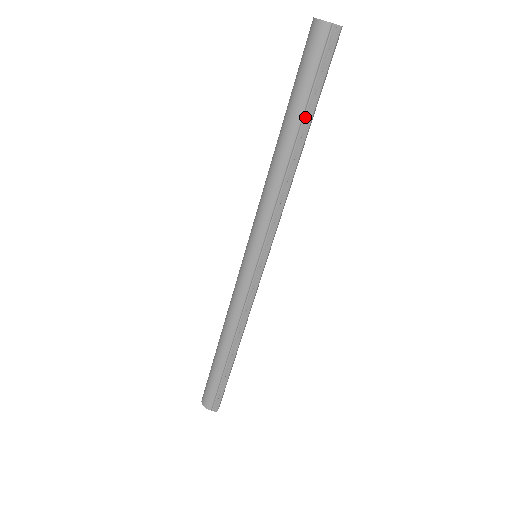
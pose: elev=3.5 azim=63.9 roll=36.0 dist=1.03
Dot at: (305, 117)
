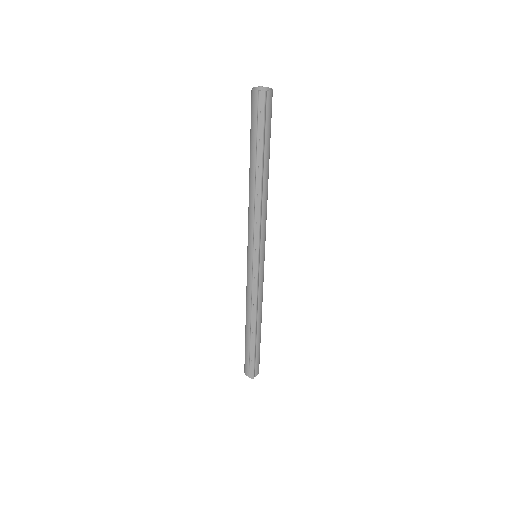
Dot at: (257, 154)
